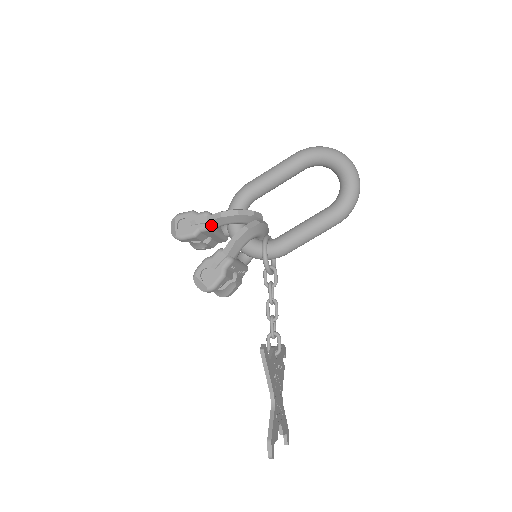
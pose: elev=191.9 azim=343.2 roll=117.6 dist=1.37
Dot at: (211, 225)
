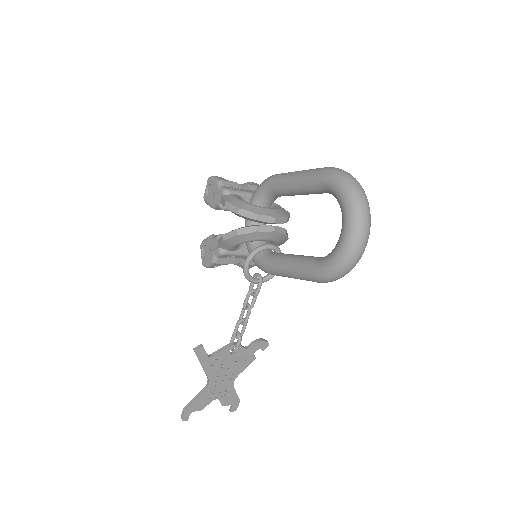
Dot at: occluded
